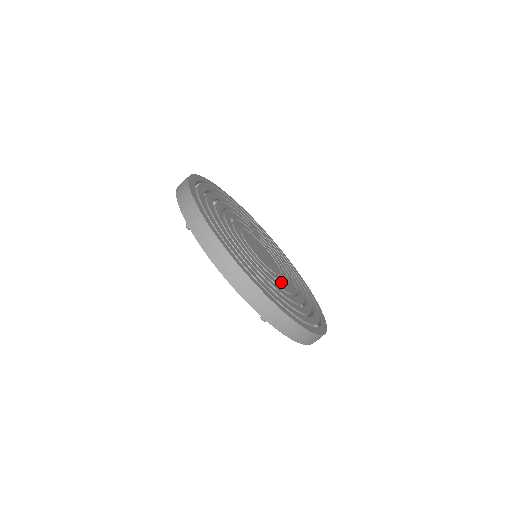
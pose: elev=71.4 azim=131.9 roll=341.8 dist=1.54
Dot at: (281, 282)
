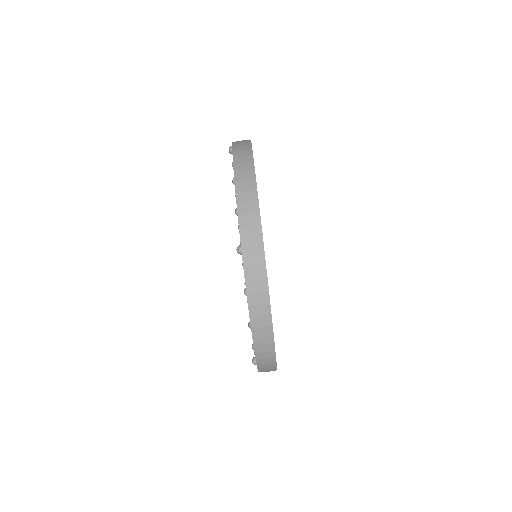
Dot at: occluded
